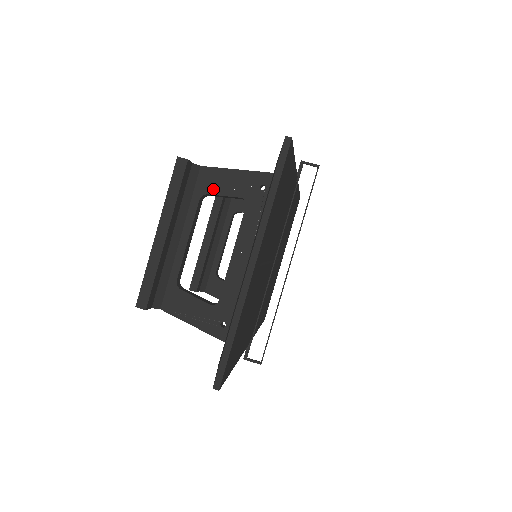
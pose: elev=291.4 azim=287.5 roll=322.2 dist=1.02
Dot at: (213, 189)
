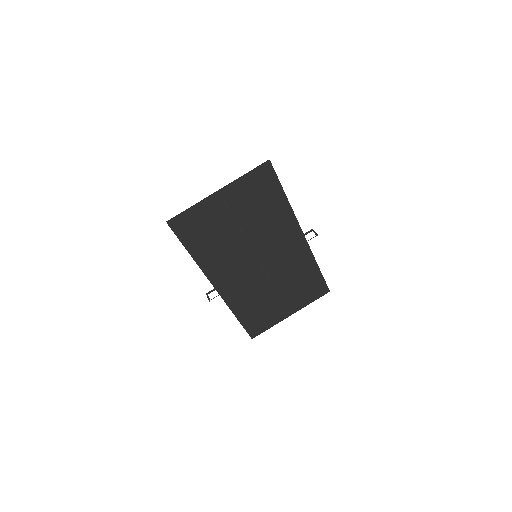
Dot at: occluded
